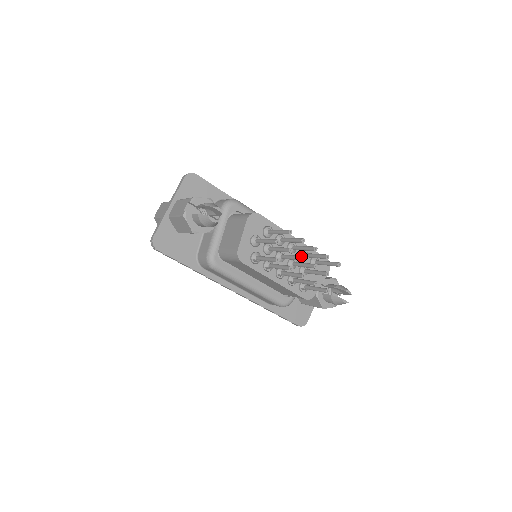
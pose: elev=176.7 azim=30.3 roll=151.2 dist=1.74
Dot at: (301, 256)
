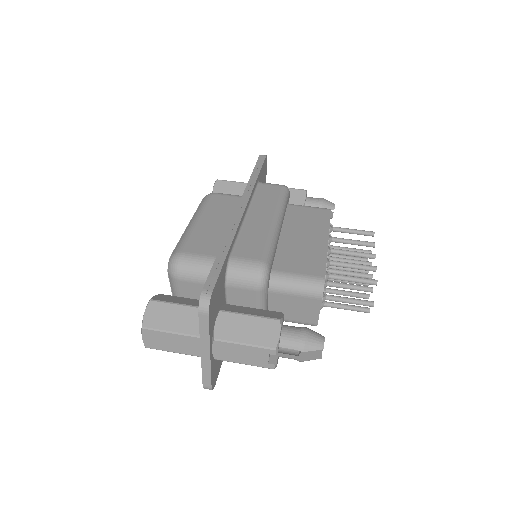
Dot at: (370, 277)
